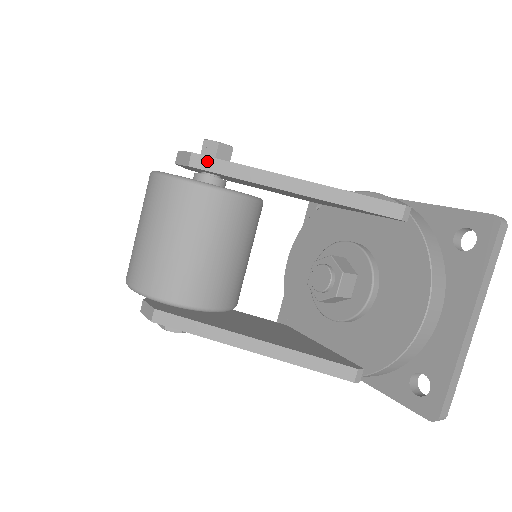
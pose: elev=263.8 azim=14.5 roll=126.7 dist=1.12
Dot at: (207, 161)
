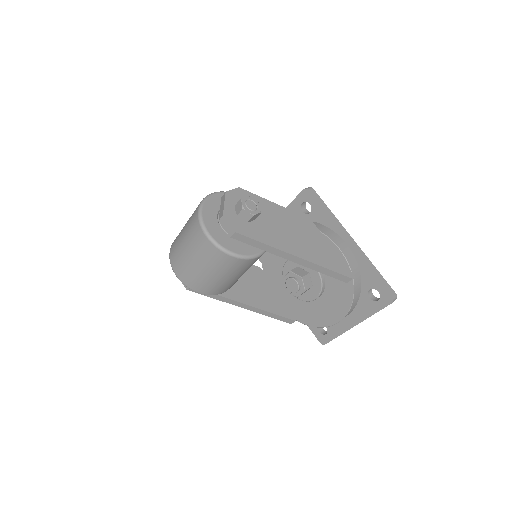
Dot at: (244, 238)
